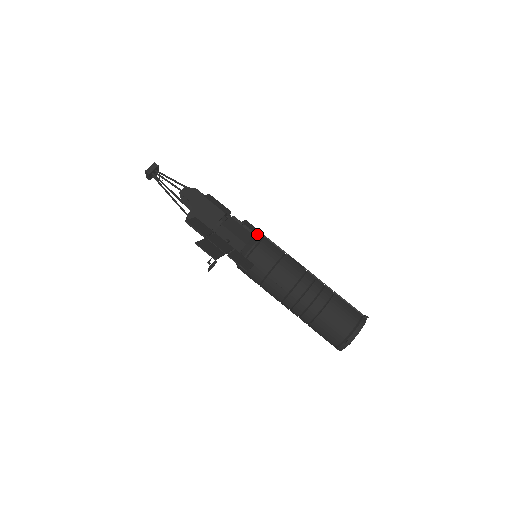
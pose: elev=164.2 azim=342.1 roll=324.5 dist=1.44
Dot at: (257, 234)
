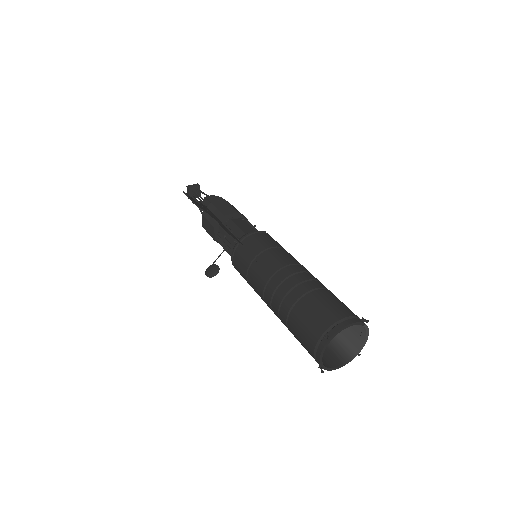
Dot at: occluded
